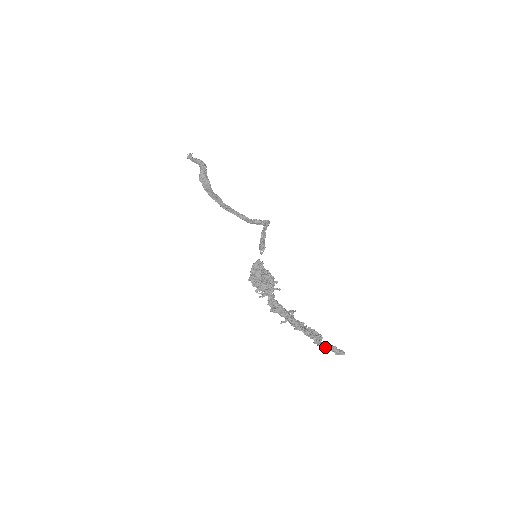
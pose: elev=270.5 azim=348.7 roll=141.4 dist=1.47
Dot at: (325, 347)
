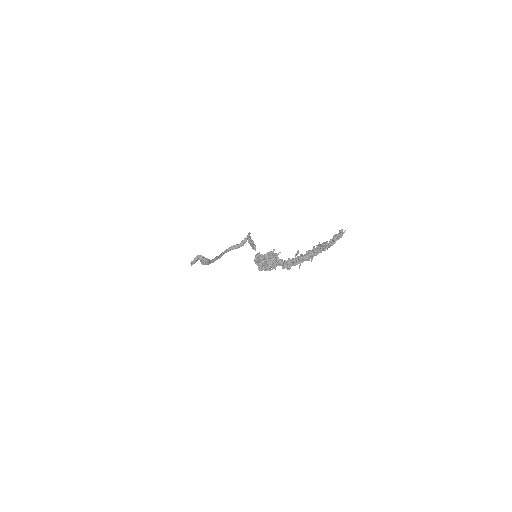
Dot at: (331, 243)
